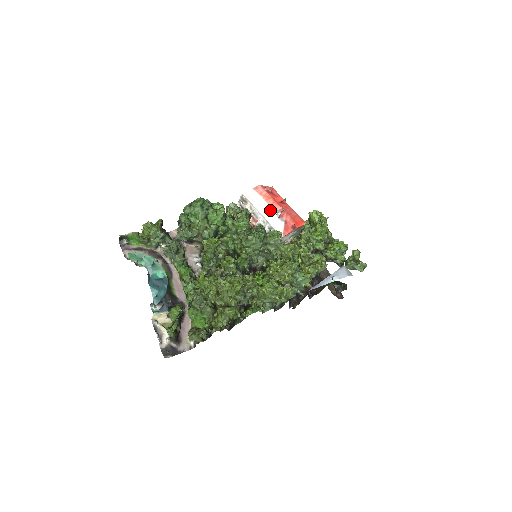
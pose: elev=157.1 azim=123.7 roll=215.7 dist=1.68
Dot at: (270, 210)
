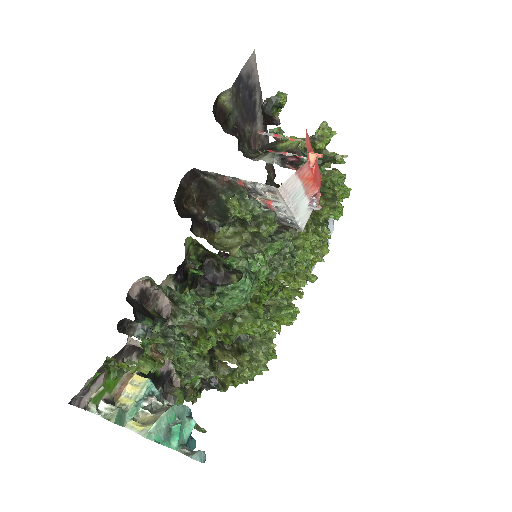
Dot at: (304, 200)
